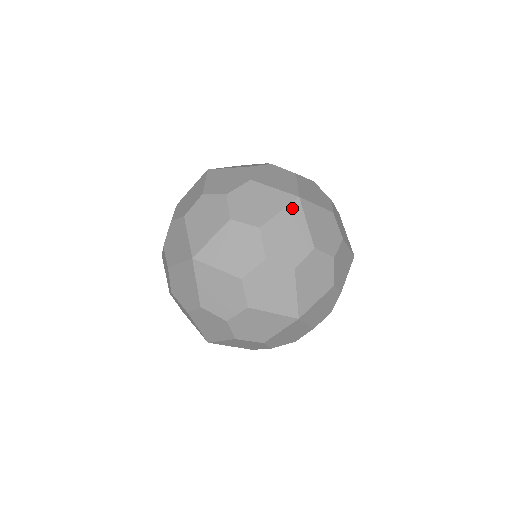
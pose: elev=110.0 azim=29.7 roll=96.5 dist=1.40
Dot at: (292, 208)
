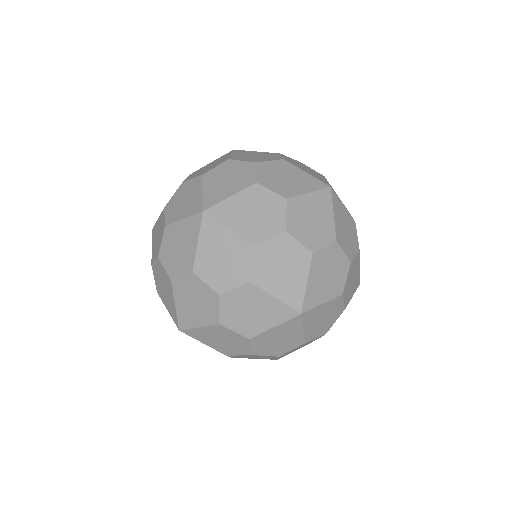
Dot at: (290, 323)
